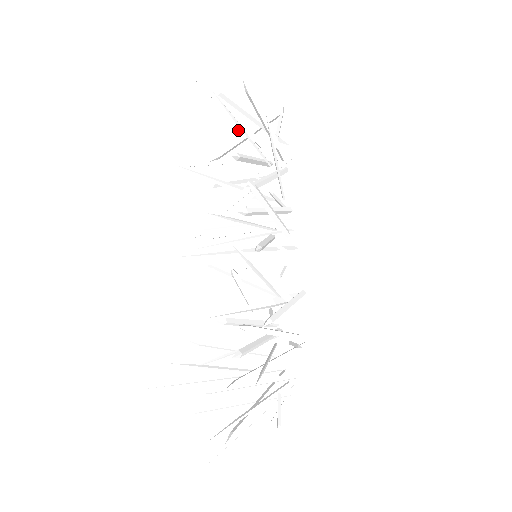
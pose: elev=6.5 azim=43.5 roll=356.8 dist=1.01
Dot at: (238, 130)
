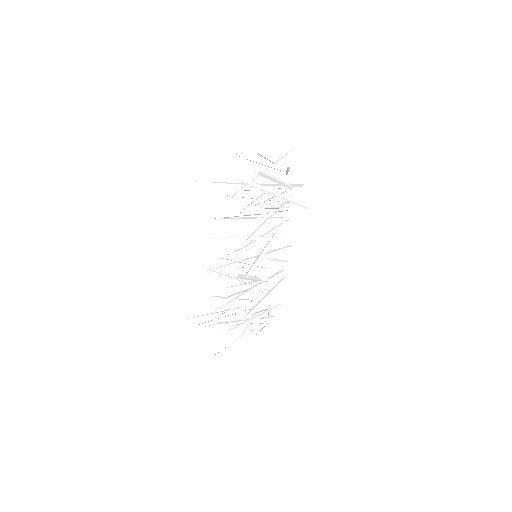
Dot at: (251, 185)
